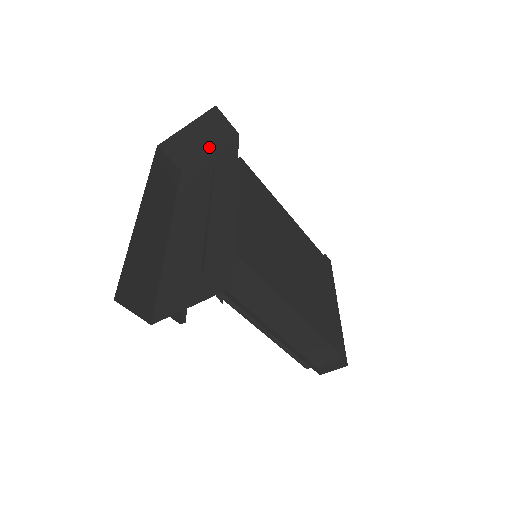
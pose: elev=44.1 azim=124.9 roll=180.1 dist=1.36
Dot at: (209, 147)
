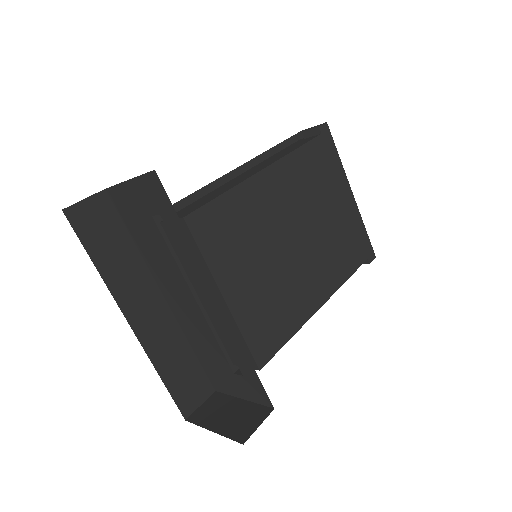
Dot at: occluded
